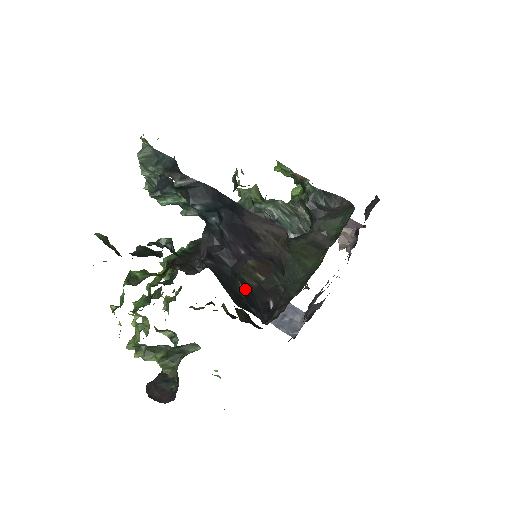
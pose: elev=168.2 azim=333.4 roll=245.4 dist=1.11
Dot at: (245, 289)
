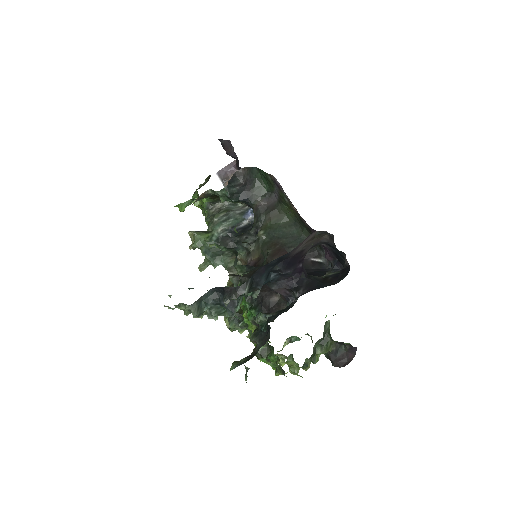
Dot at: occluded
